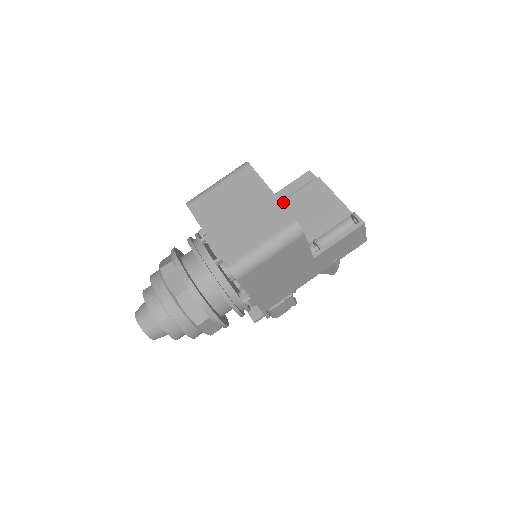
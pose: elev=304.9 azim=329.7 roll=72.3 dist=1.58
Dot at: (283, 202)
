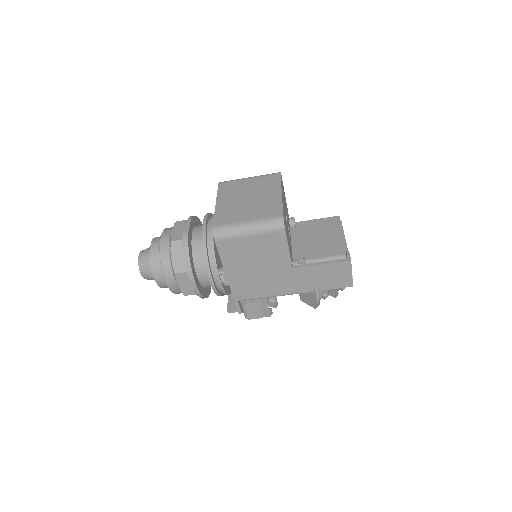
Dot at: (301, 226)
